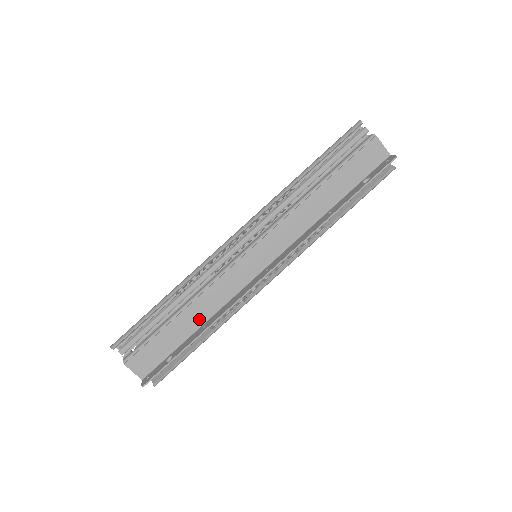
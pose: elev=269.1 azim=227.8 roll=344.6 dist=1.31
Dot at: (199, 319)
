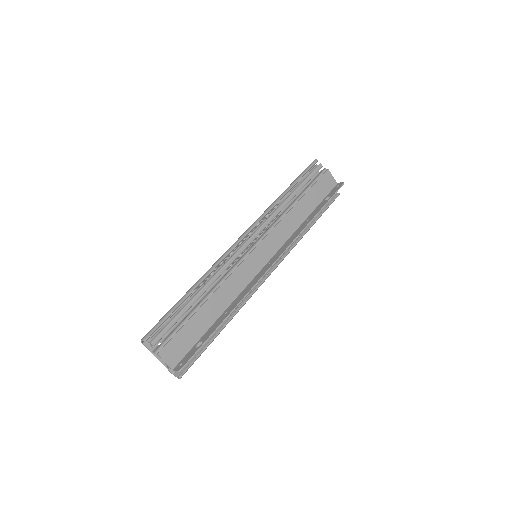
Dot at: (219, 308)
